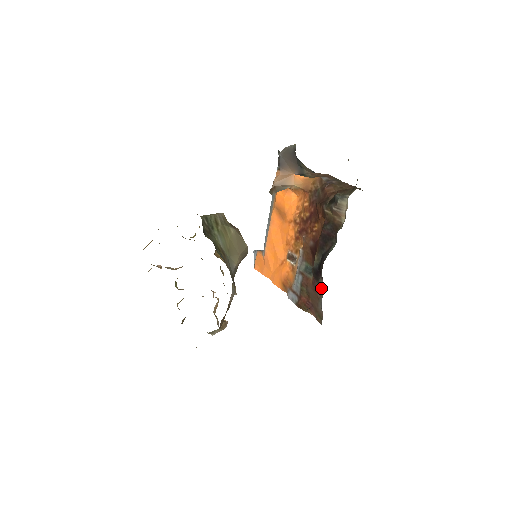
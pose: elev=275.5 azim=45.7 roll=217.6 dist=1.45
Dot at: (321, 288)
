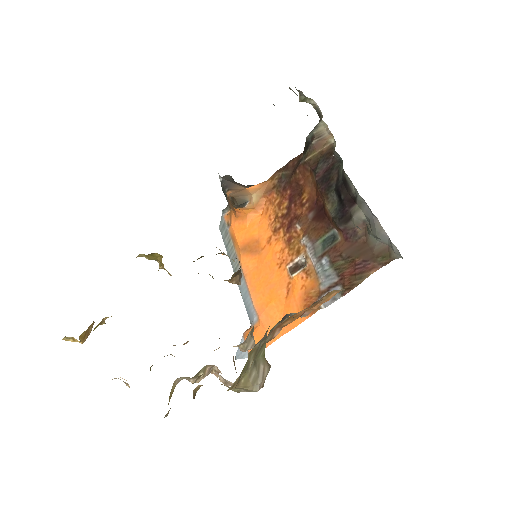
Dot at: (360, 225)
